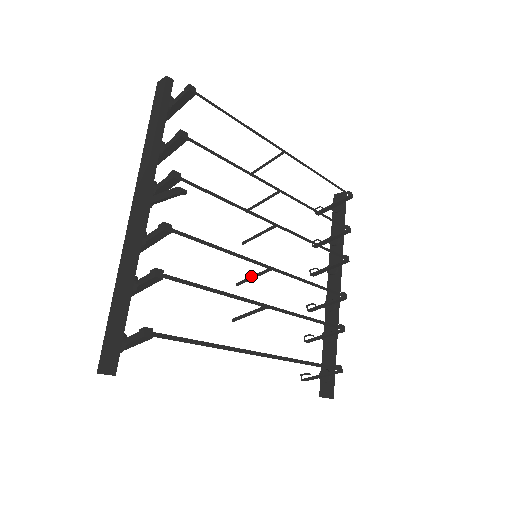
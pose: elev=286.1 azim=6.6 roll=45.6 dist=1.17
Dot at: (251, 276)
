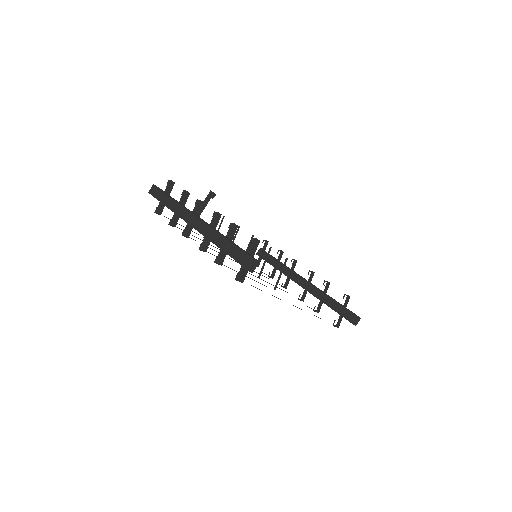
Dot at: (263, 264)
